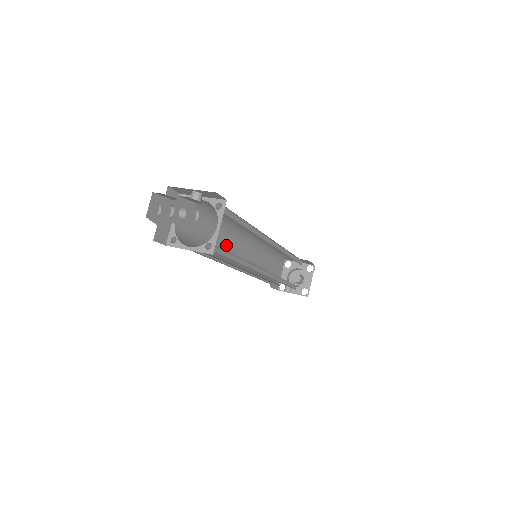
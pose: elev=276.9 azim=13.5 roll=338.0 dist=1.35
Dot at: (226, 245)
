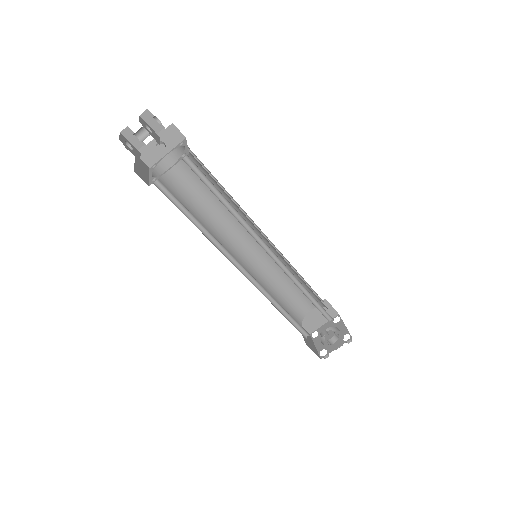
Dot at: occluded
